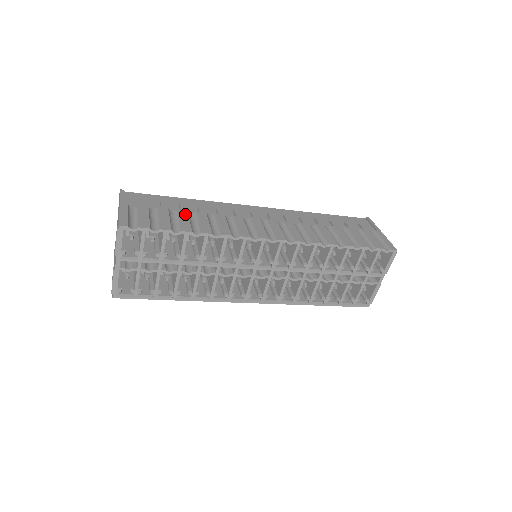
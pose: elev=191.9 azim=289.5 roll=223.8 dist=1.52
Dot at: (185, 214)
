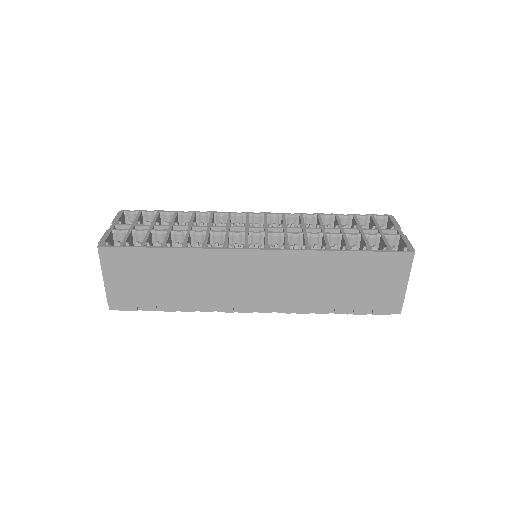
Dot at: occluded
